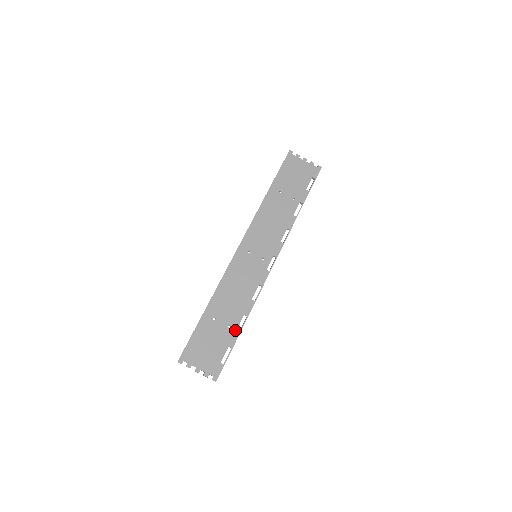
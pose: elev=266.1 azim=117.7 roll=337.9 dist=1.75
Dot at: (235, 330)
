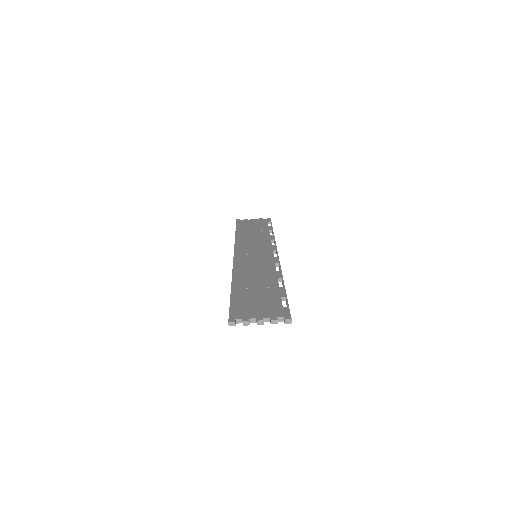
Dot at: (277, 288)
